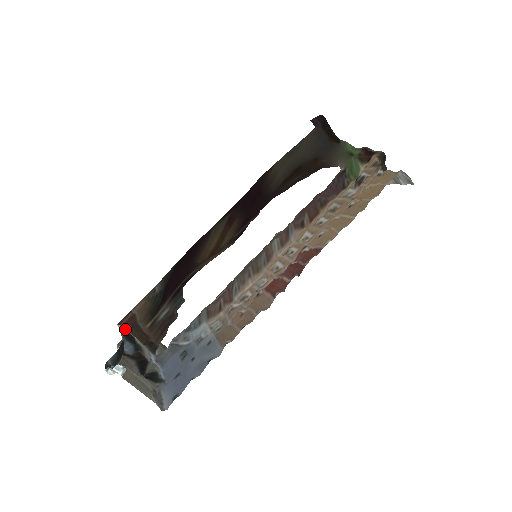
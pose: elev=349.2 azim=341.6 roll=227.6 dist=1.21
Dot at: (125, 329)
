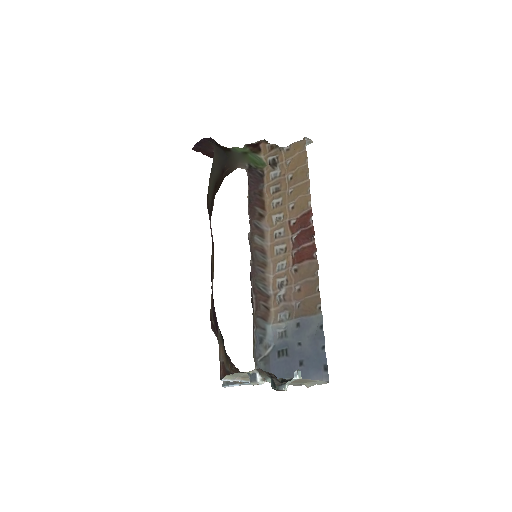
Dot at: (234, 374)
